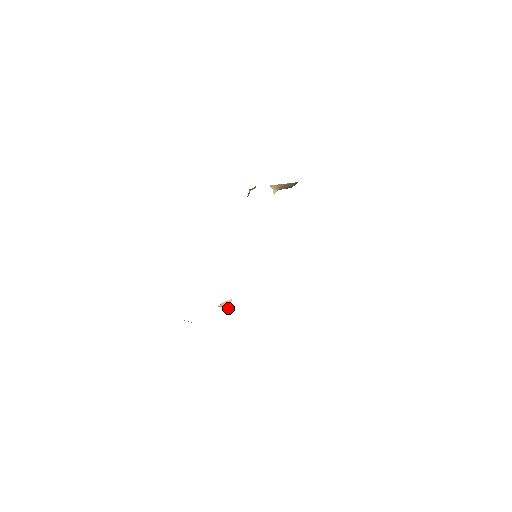
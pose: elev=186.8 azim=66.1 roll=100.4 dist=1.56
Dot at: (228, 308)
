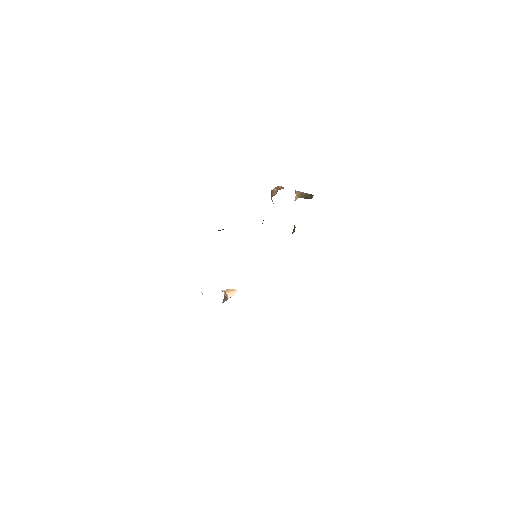
Dot at: (230, 296)
